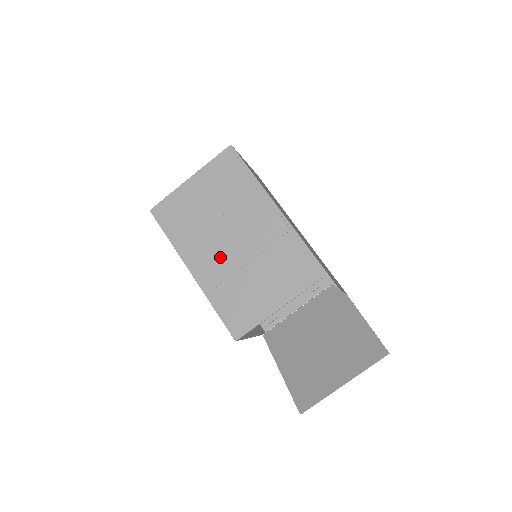
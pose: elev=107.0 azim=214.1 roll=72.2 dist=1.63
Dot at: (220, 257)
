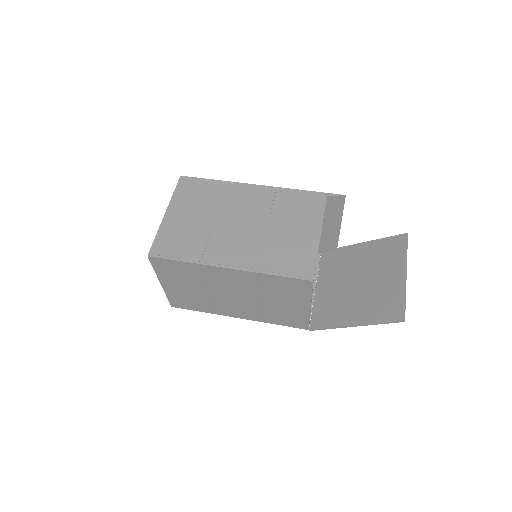
Dot at: (241, 240)
